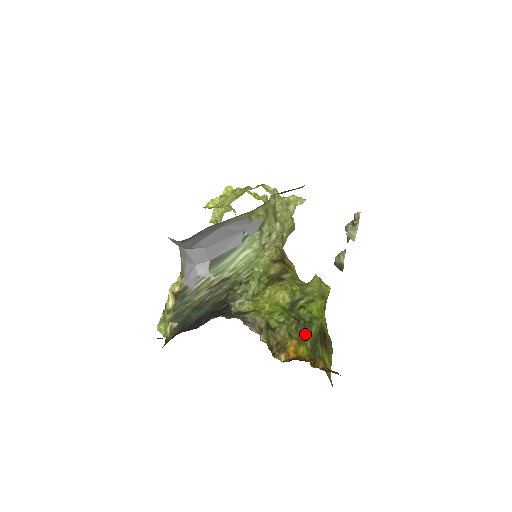
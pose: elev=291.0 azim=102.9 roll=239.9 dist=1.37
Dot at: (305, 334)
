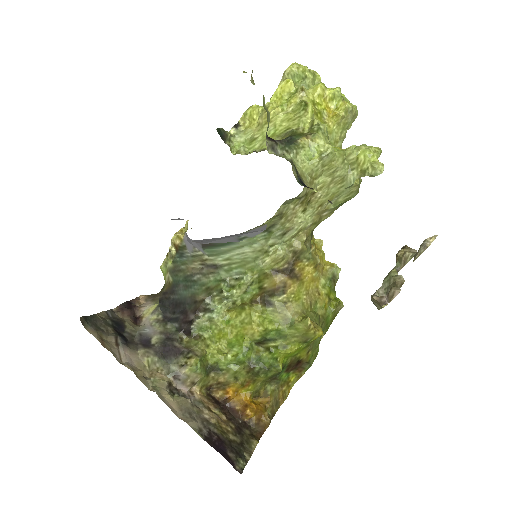
Dot at: (256, 378)
